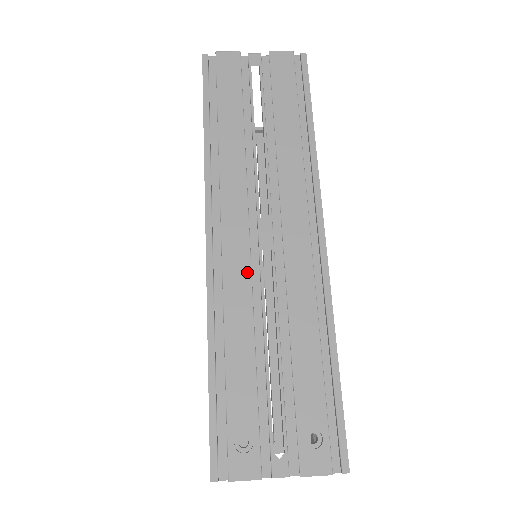
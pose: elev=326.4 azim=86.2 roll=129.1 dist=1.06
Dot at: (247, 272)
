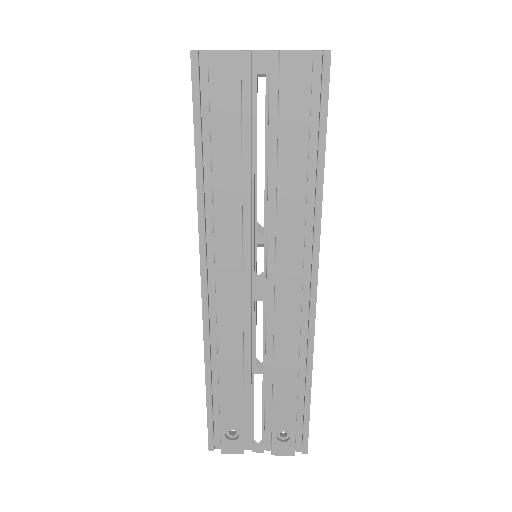
Dot at: (239, 322)
